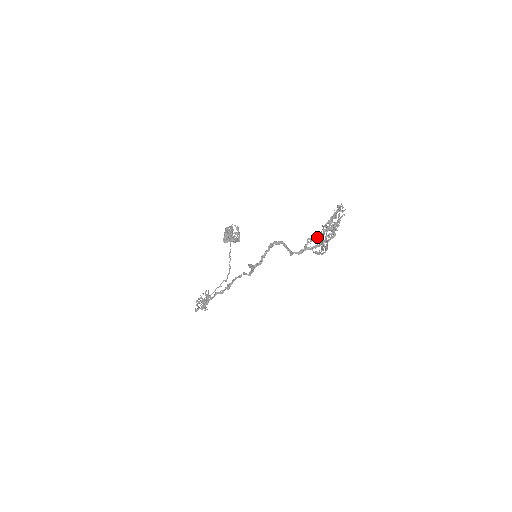
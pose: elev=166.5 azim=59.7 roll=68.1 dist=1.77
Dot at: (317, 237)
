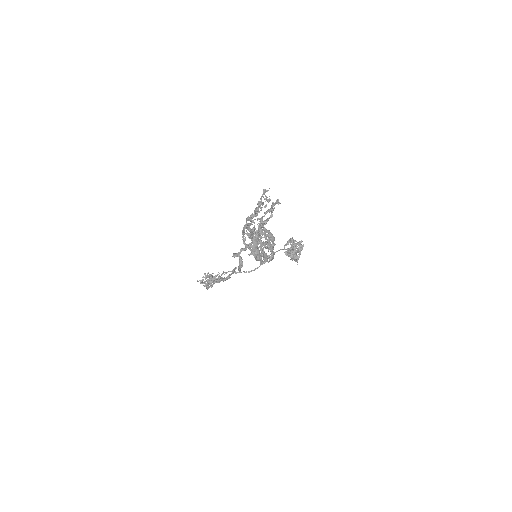
Dot at: occluded
